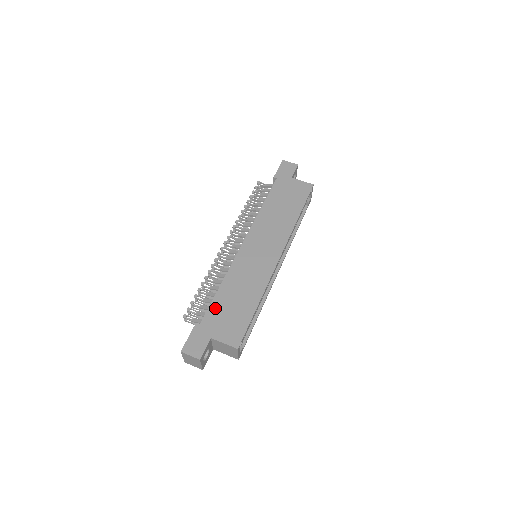
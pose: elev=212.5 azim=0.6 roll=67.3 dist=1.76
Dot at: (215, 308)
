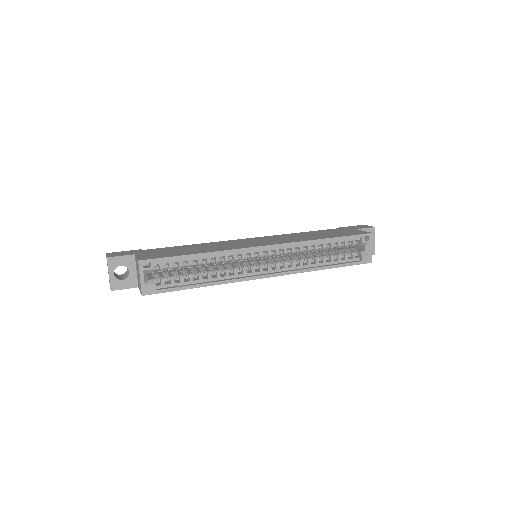
Dot at: (168, 248)
